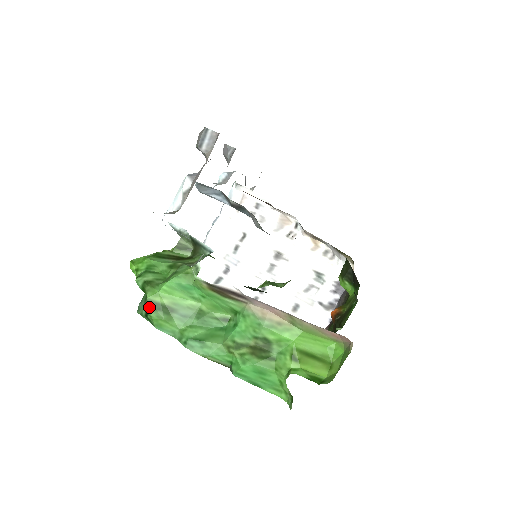
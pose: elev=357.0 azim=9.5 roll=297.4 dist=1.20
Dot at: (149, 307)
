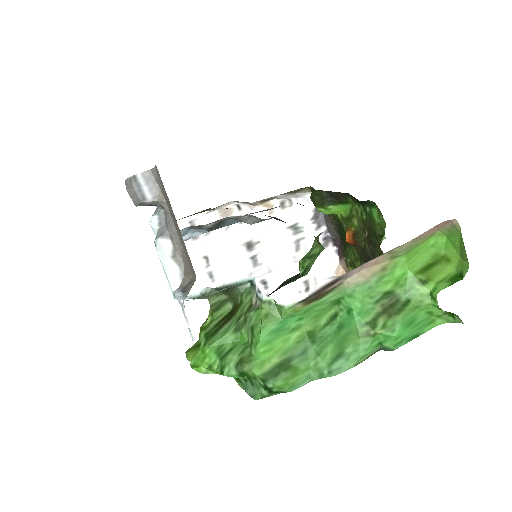
Dot at: (268, 381)
